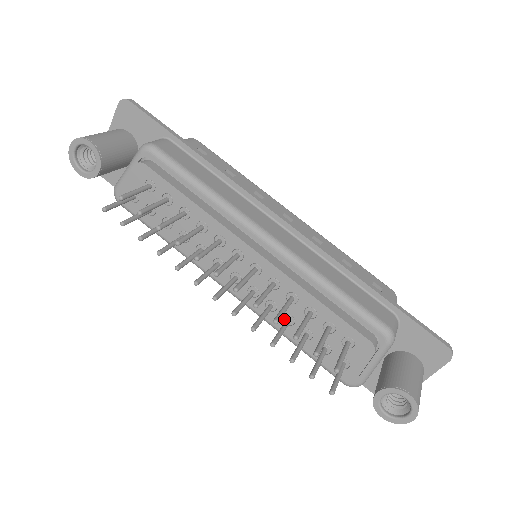
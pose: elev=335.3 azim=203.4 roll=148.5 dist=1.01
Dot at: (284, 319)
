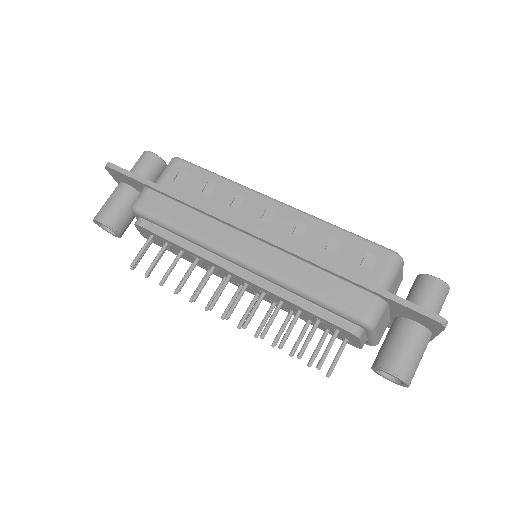
Dot at: (289, 310)
